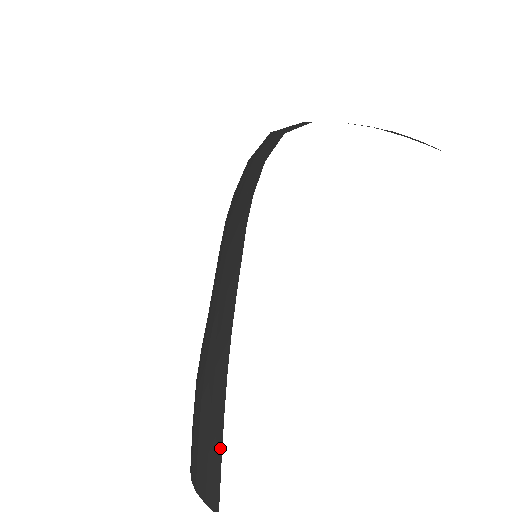
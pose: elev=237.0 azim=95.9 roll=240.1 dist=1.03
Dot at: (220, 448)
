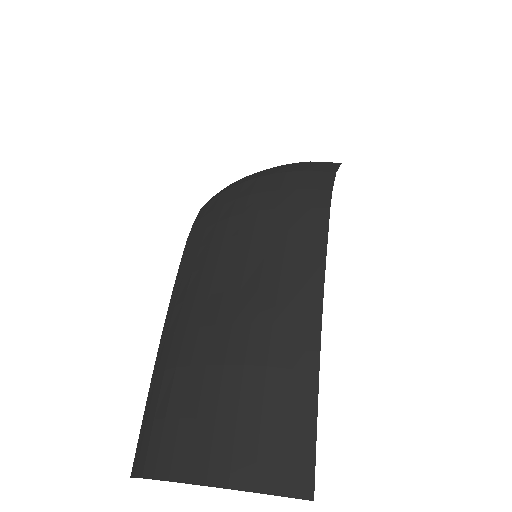
Dot at: (314, 411)
